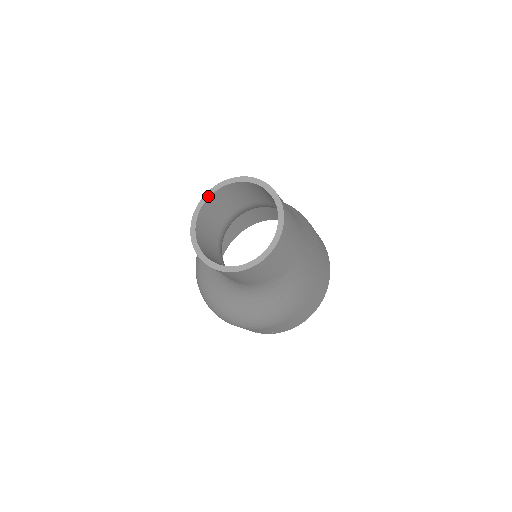
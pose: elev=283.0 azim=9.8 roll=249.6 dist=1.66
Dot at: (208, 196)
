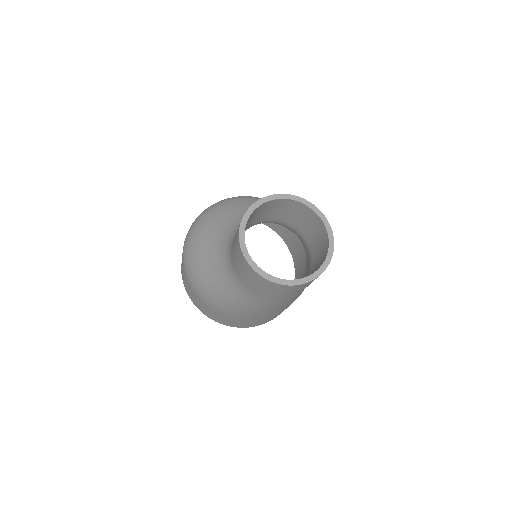
Dot at: (300, 201)
